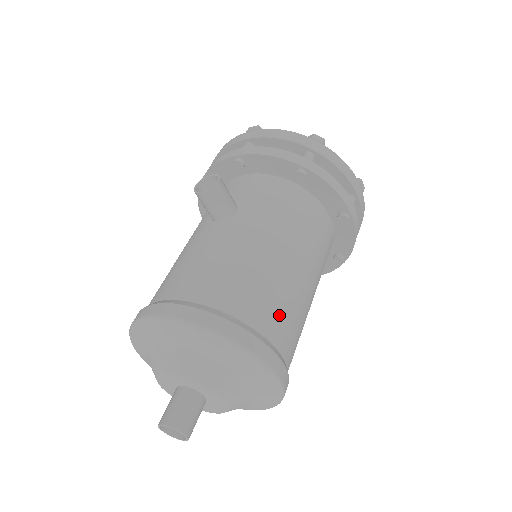
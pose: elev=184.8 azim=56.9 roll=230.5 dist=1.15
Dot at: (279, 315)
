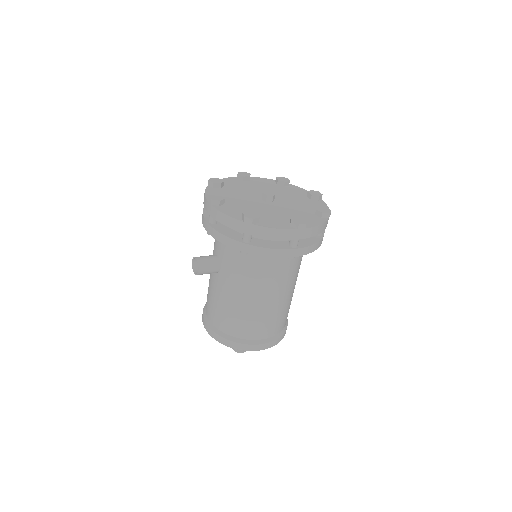
Dot at: (257, 327)
